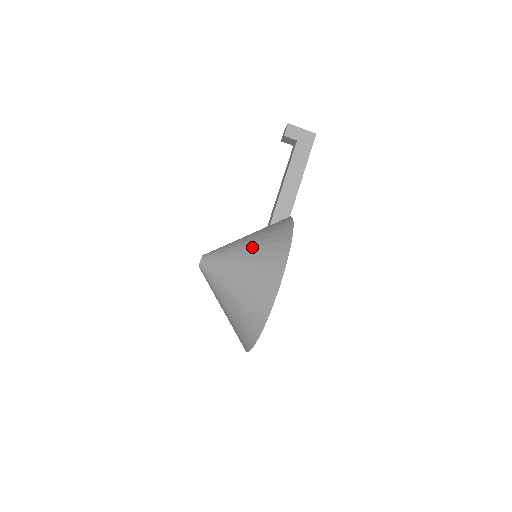
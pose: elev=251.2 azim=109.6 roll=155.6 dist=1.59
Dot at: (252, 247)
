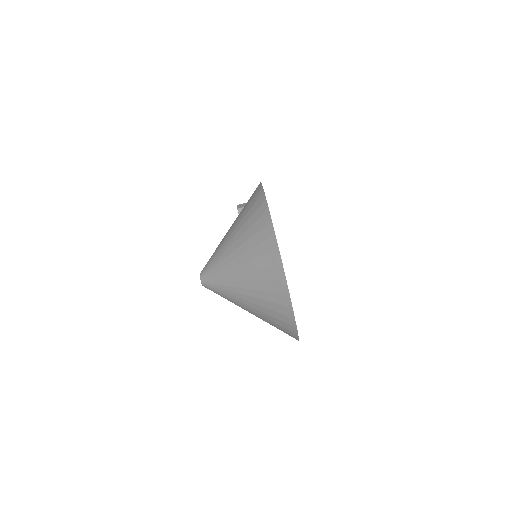
Dot at: occluded
